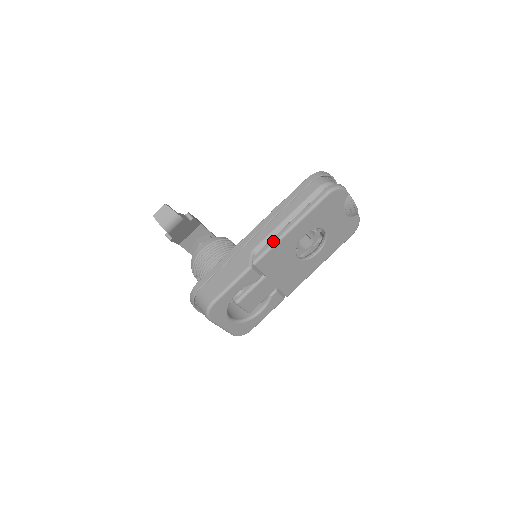
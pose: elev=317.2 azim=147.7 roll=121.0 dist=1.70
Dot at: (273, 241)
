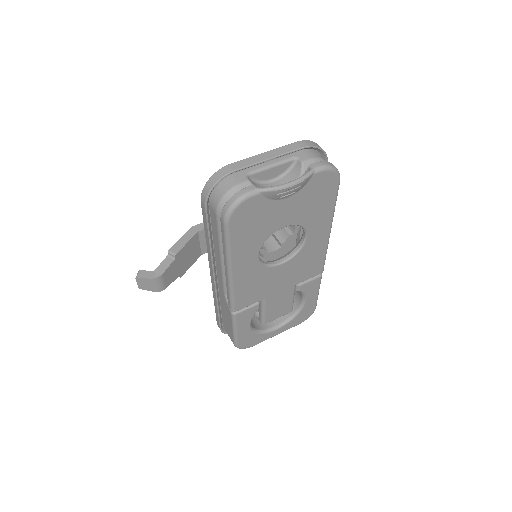
Dot at: (227, 289)
